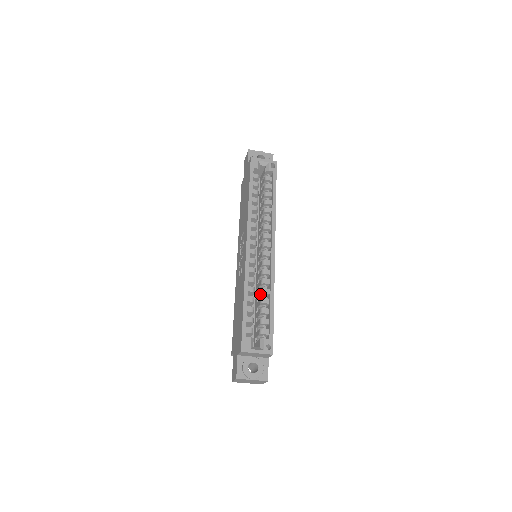
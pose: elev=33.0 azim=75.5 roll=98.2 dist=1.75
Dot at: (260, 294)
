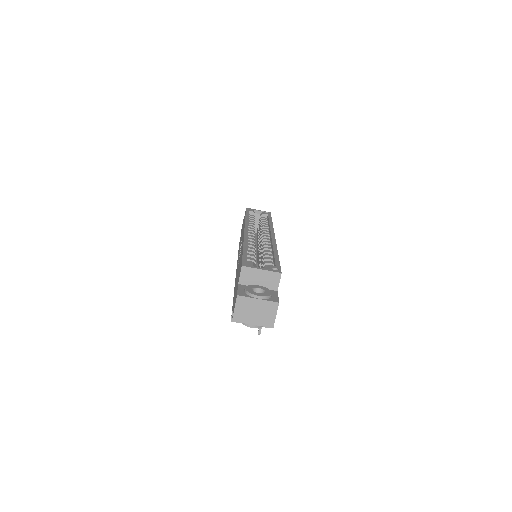
Dot at: occluded
